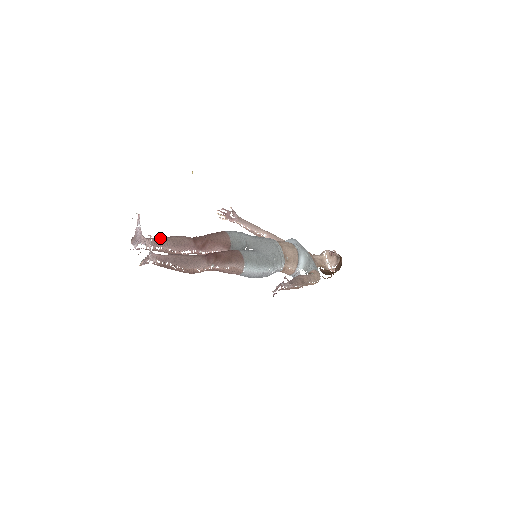
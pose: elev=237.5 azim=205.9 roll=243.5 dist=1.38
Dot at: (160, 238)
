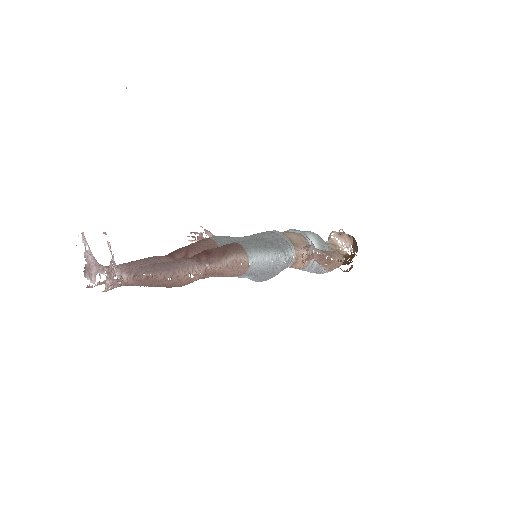
Dot at: (124, 263)
